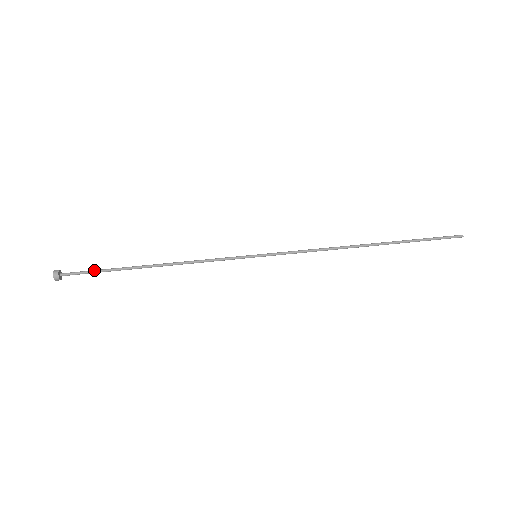
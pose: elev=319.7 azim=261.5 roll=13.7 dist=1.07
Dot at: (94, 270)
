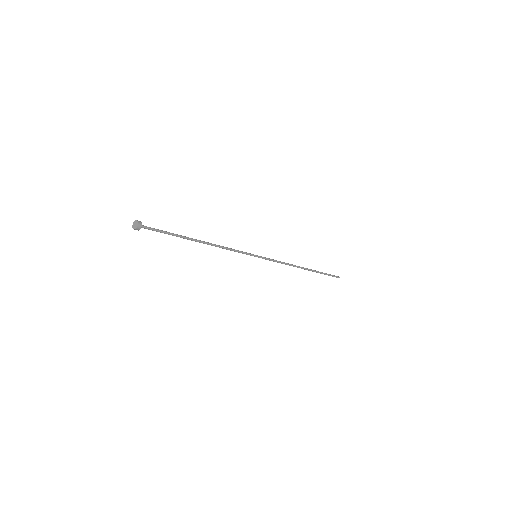
Dot at: occluded
